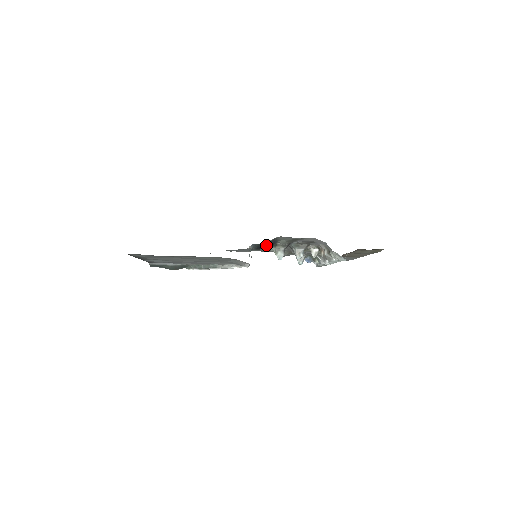
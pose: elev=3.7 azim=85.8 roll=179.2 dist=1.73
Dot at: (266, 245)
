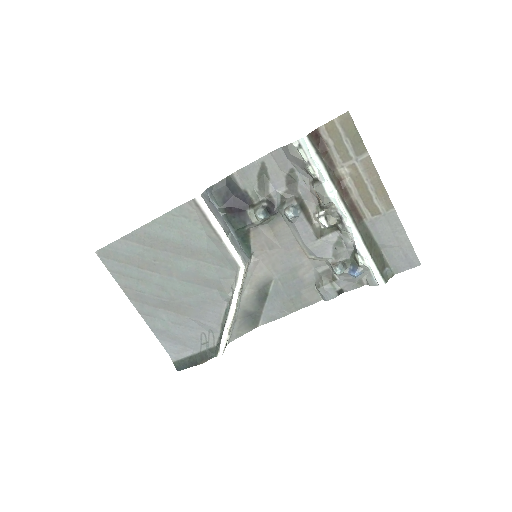
Dot at: (233, 199)
